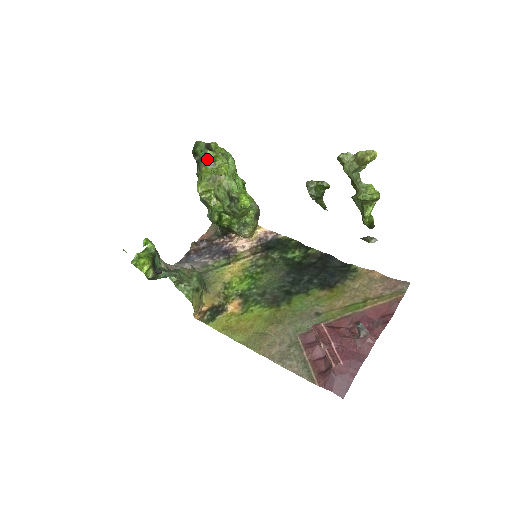
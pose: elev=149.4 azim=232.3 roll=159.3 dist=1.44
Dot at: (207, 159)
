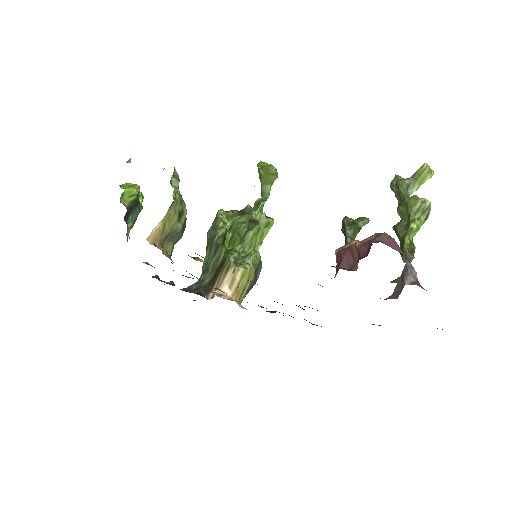
Dot at: (263, 163)
